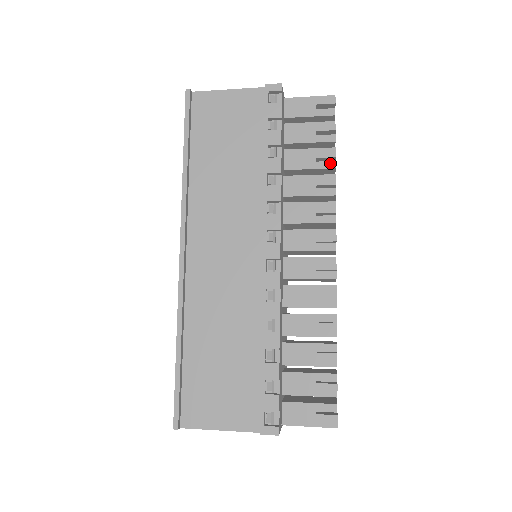
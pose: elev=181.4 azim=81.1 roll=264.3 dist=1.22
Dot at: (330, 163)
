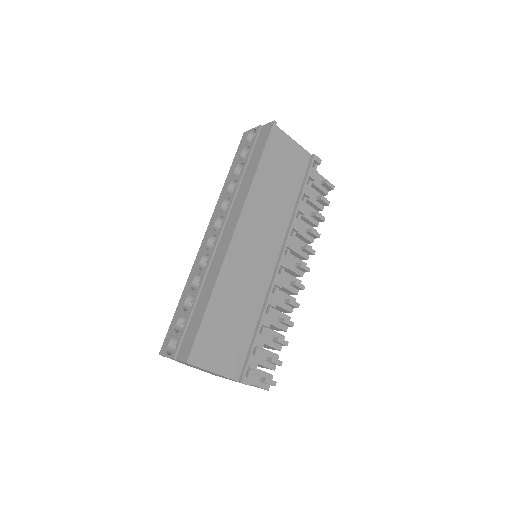
Dot at: (317, 222)
